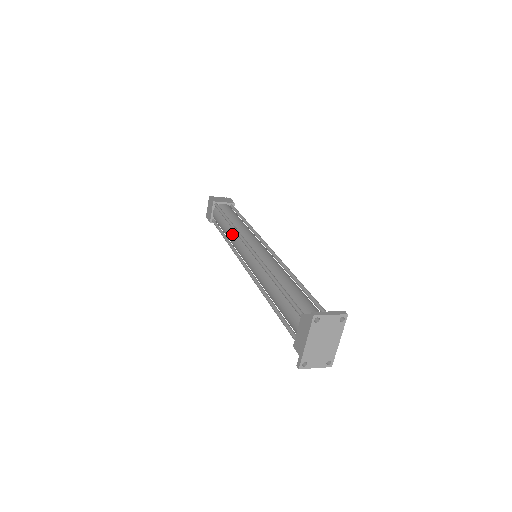
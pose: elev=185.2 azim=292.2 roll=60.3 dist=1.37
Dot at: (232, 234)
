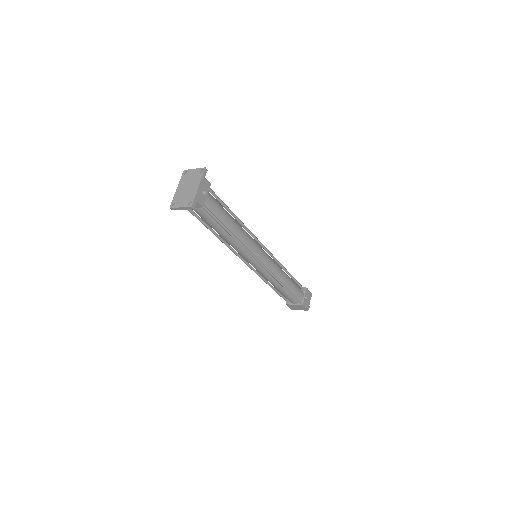
Dot at: occluded
